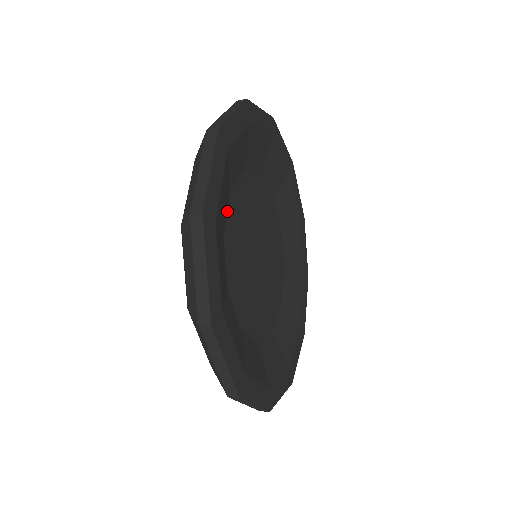
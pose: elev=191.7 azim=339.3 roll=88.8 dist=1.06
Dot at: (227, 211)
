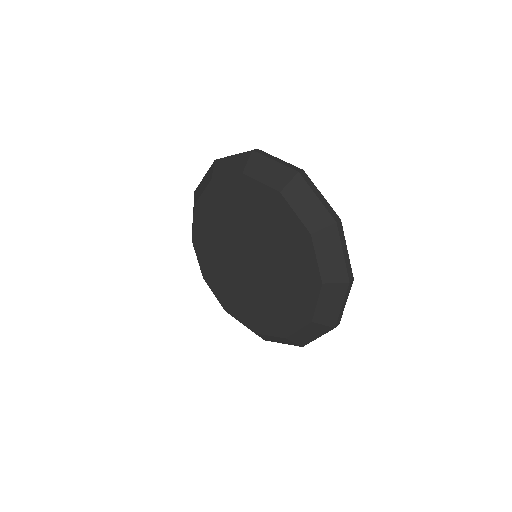
Dot at: occluded
